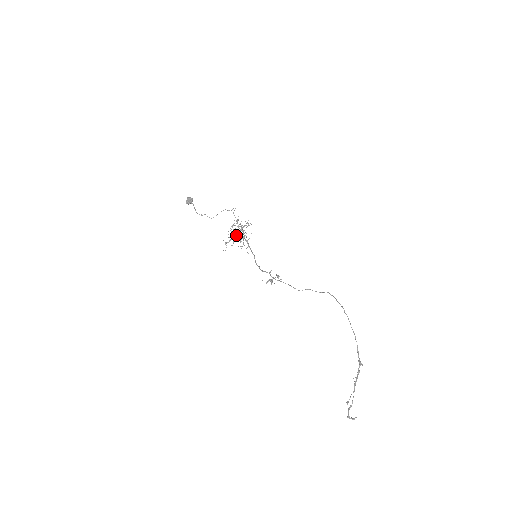
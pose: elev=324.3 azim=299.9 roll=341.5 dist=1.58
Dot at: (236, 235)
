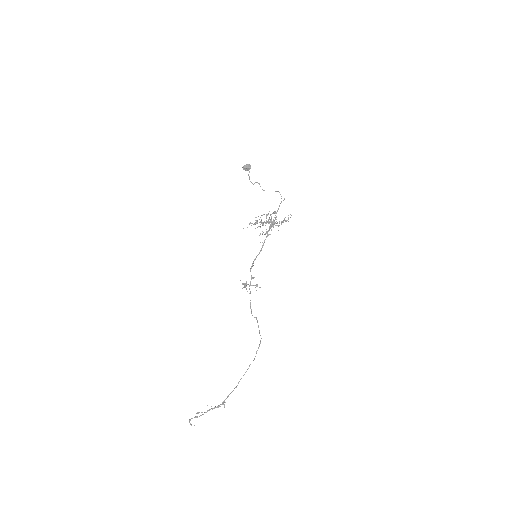
Dot at: (265, 222)
